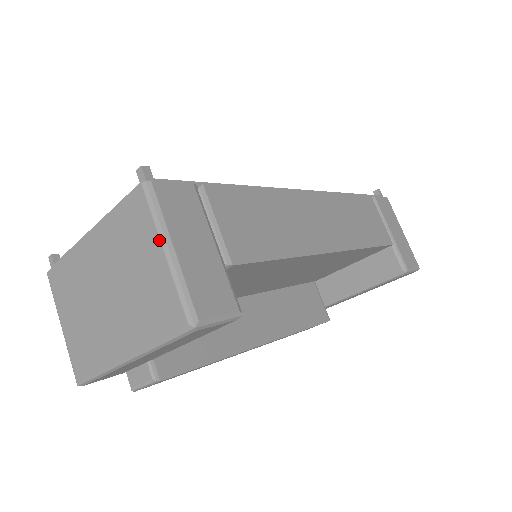
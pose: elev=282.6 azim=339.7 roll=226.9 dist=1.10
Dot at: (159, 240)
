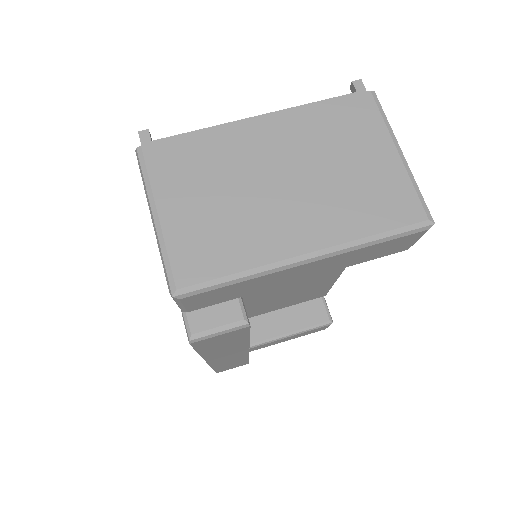
Dot at: (392, 141)
